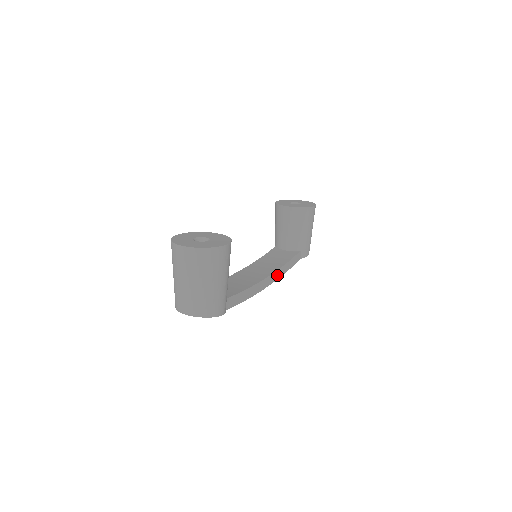
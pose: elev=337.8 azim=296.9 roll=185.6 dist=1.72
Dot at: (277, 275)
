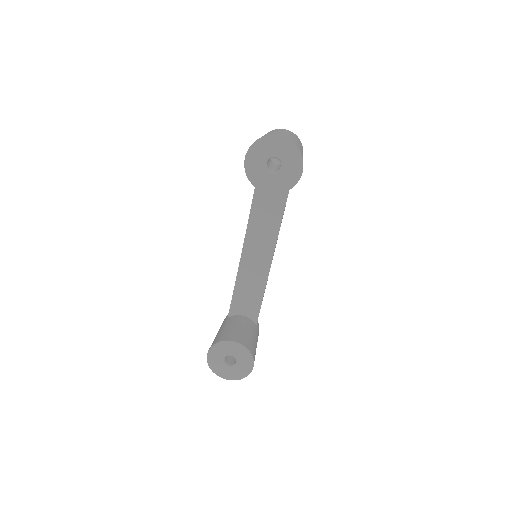
Dot at: occluded
